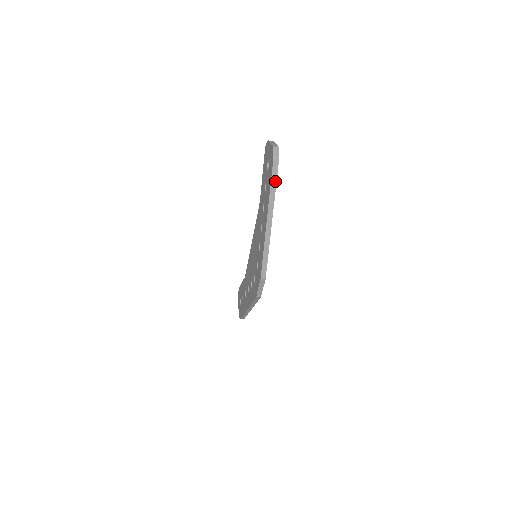
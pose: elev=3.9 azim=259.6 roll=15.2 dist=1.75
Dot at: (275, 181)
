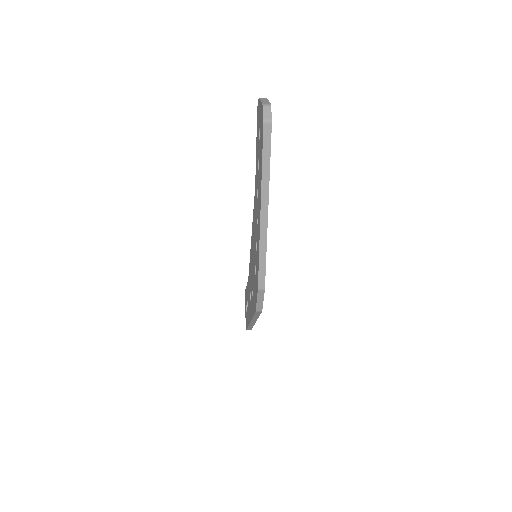
Dot at: (268, 155)
